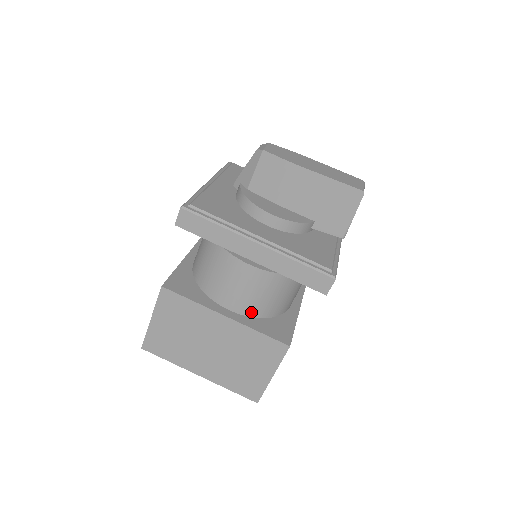
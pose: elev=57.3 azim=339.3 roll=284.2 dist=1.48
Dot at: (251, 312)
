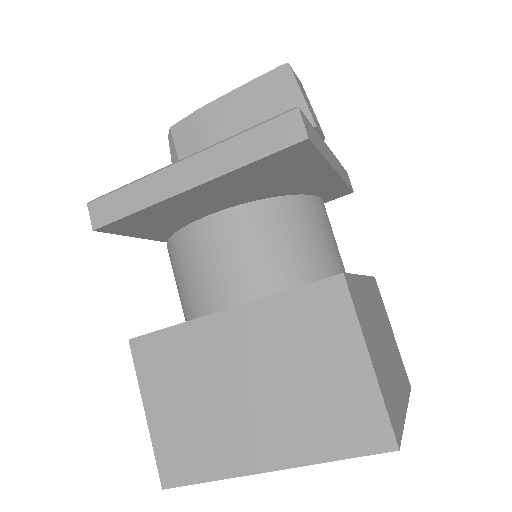
Dot at: (265, 288)
